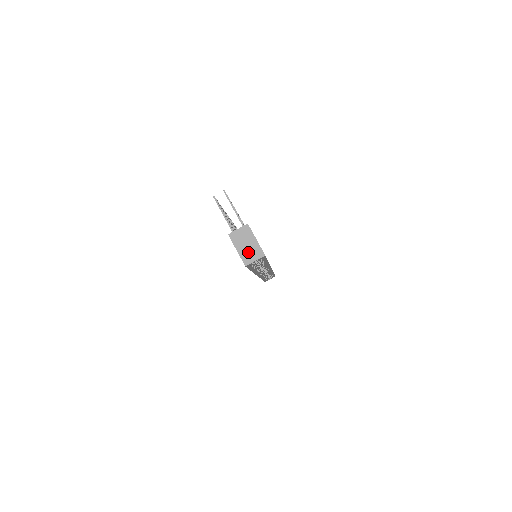
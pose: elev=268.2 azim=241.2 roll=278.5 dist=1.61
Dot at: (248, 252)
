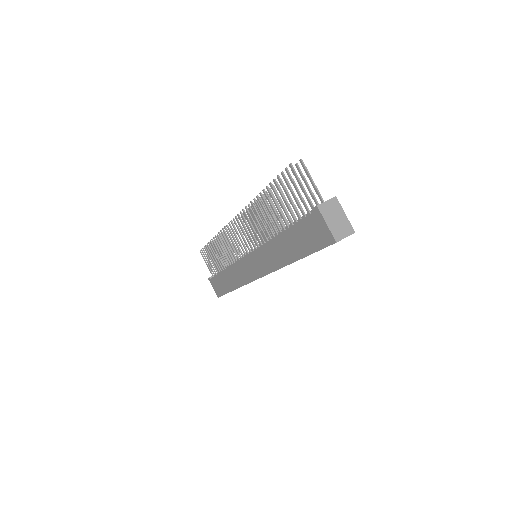
Dot at: (338, 227)
